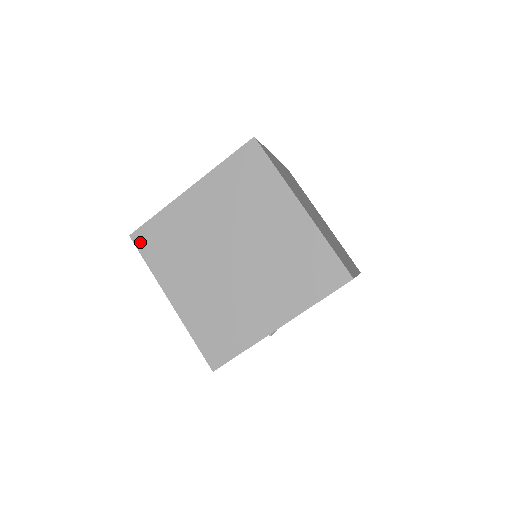
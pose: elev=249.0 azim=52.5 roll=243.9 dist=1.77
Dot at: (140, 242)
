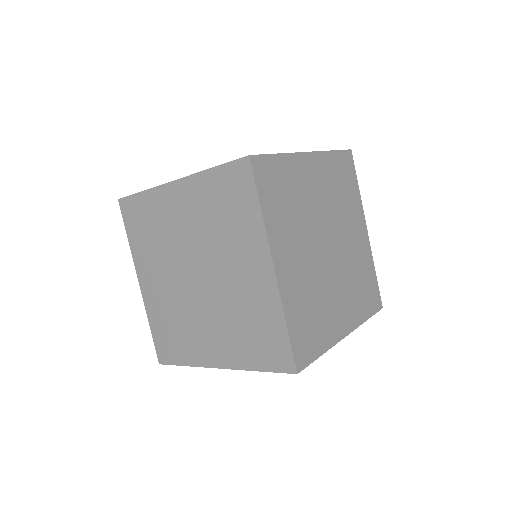
Dot at: (125, 211)
